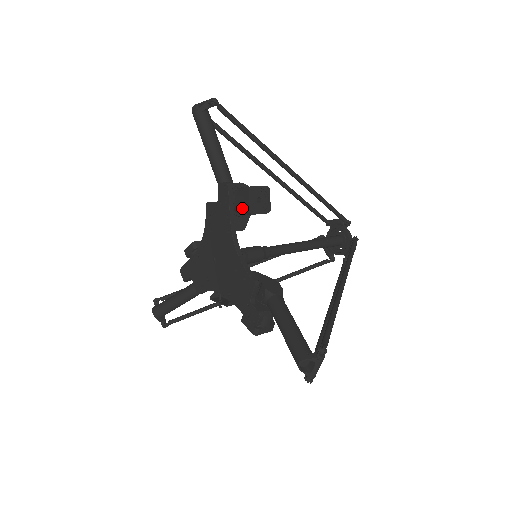
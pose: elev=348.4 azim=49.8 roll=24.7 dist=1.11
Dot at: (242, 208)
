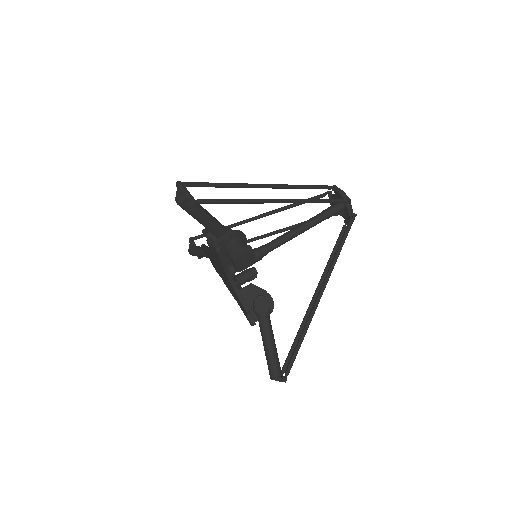
Dot at: occluded
